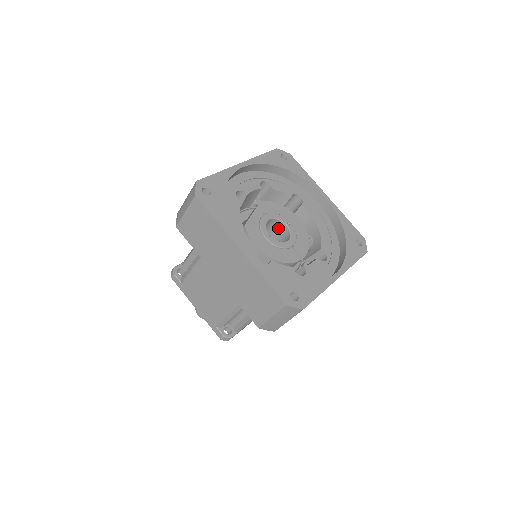
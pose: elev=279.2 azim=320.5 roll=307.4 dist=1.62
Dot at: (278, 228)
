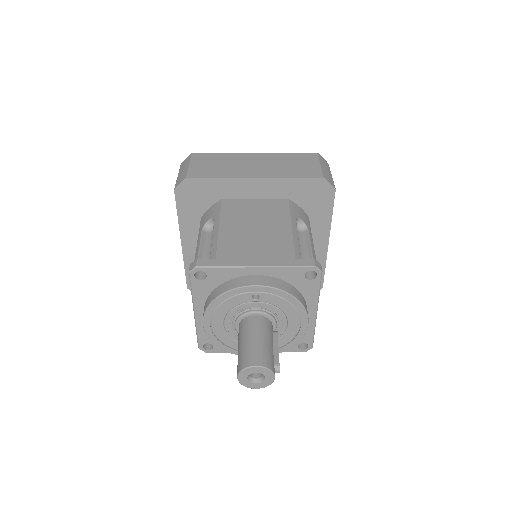
Dot at: occluded
